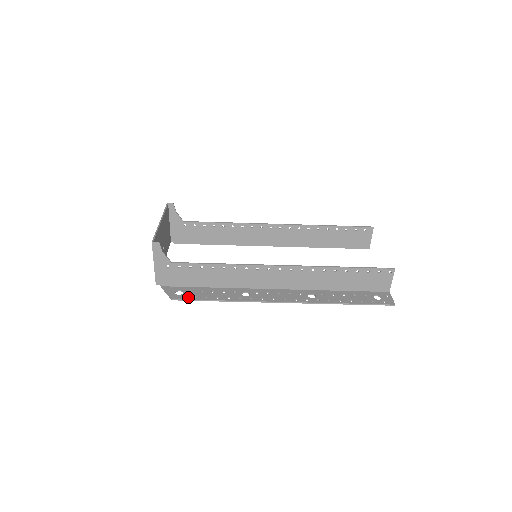
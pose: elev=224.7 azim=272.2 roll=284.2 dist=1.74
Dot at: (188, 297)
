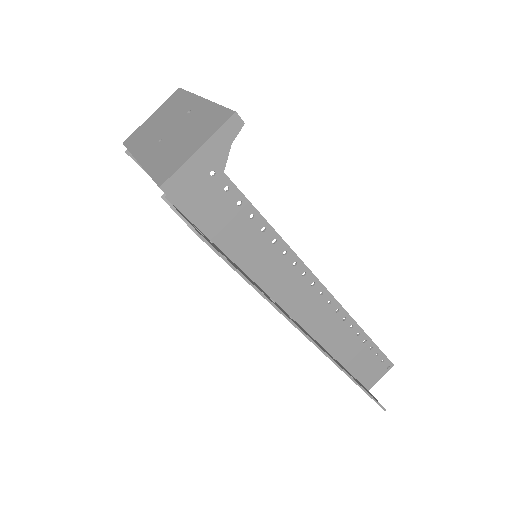
Dot at: (217, 249)
